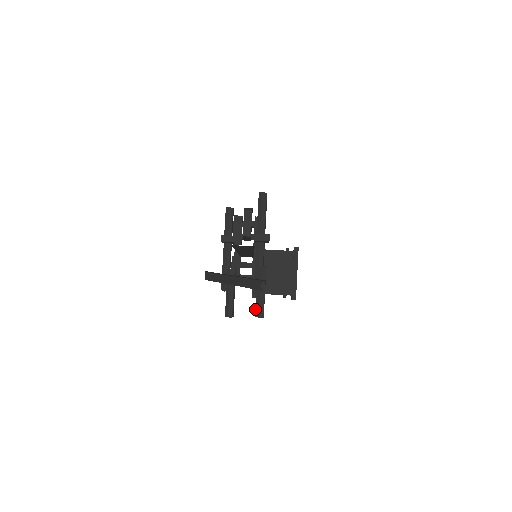
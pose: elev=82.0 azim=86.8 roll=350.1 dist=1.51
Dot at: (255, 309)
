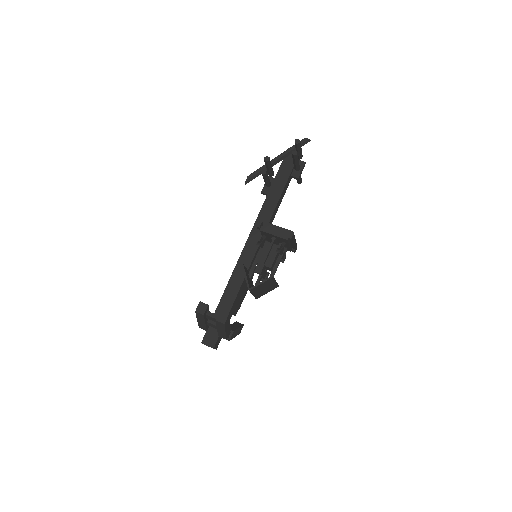
Dot at: occluded
